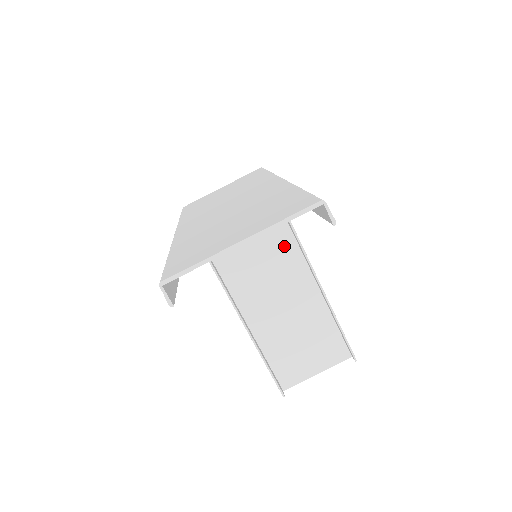
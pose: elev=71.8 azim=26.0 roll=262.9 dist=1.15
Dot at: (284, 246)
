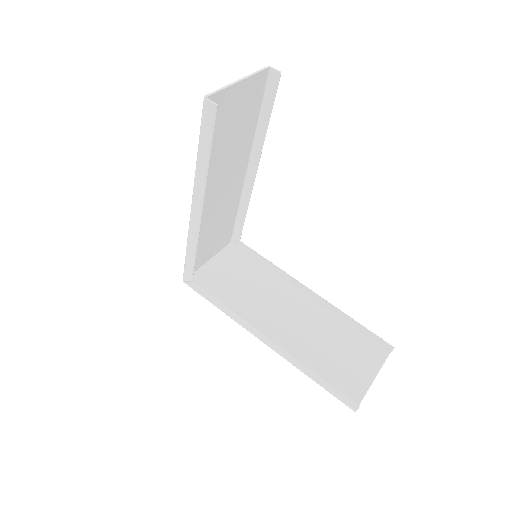
Dot at: (275, 284)
